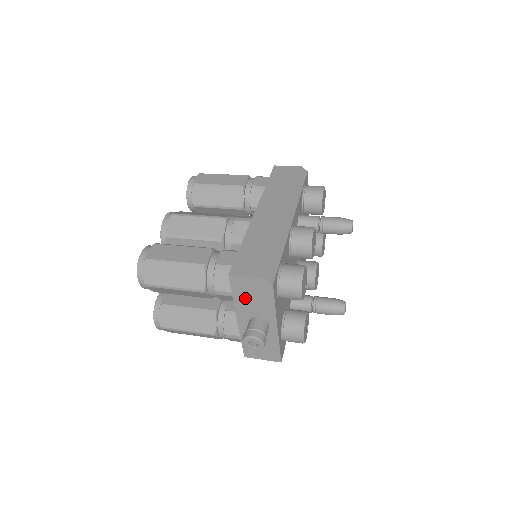
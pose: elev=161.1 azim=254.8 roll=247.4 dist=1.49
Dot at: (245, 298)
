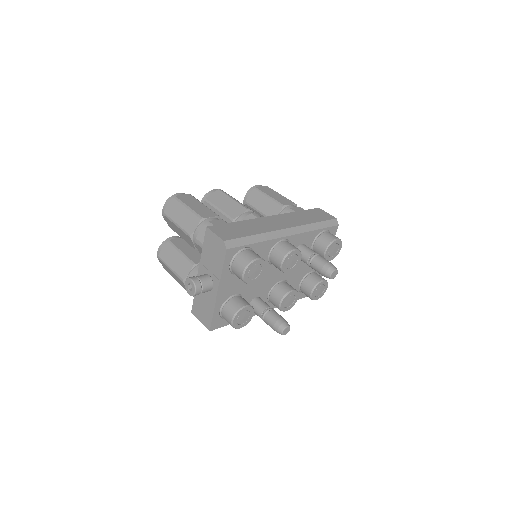
Dot at: (209, 254)
